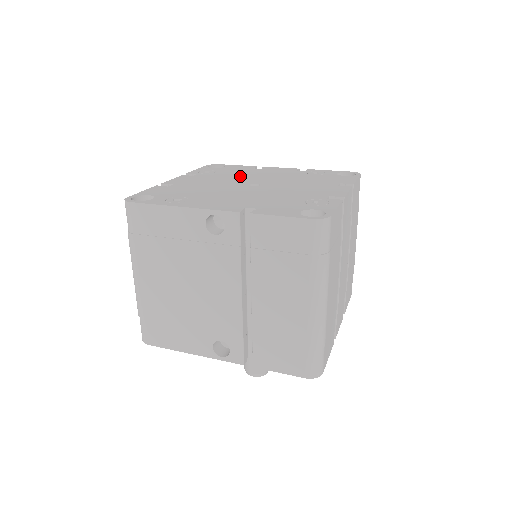
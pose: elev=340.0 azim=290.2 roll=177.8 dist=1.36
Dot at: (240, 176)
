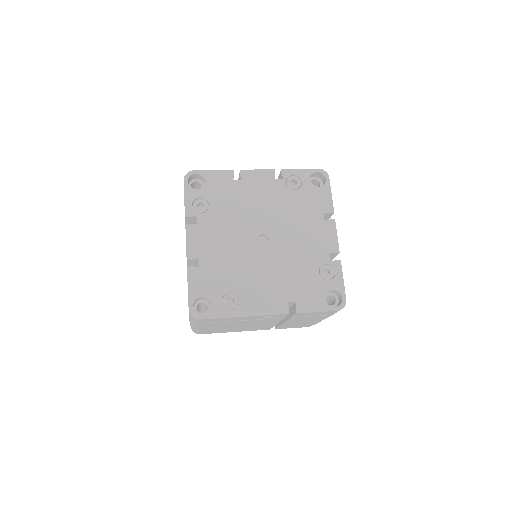
Dot at: (238, 214)
